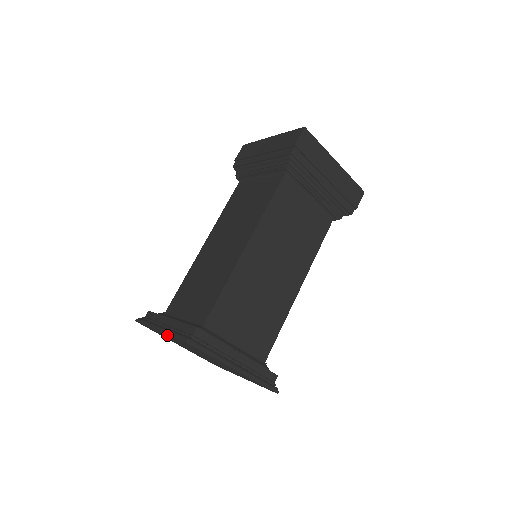
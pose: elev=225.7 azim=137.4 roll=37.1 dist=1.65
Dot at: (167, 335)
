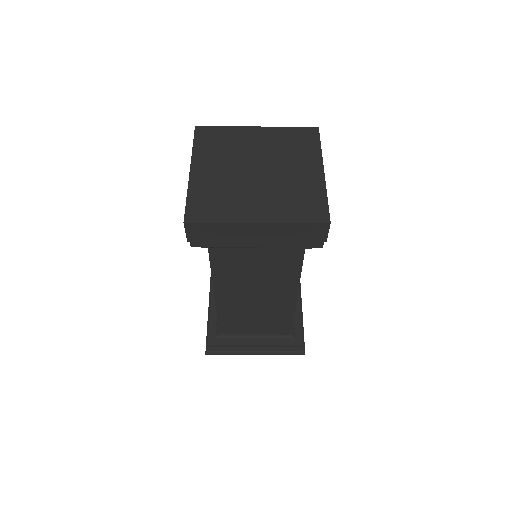
Dot at: occluded
